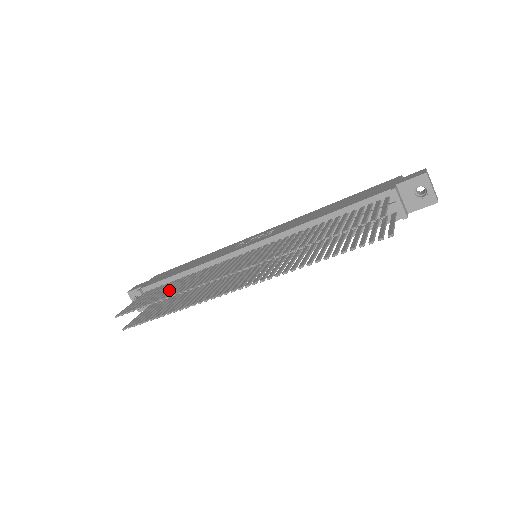
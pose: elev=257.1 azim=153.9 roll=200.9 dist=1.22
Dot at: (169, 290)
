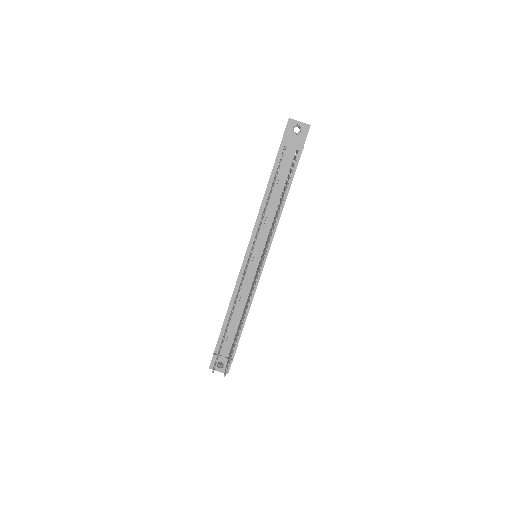
Dot at: occluded
